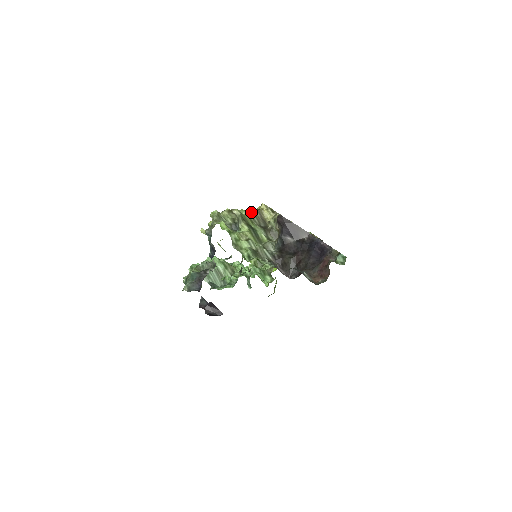
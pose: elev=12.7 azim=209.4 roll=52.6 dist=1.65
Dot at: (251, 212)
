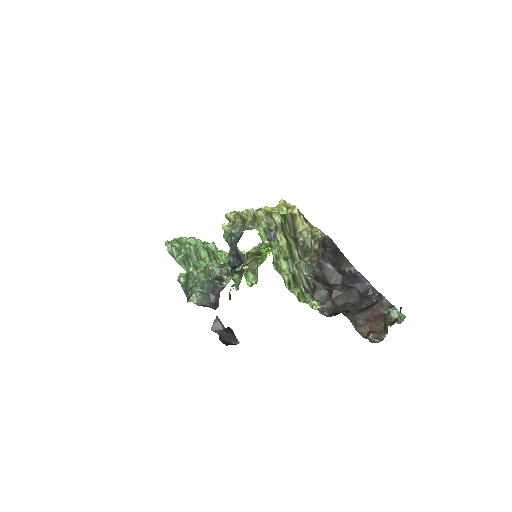
Dot at: (285, 217)
